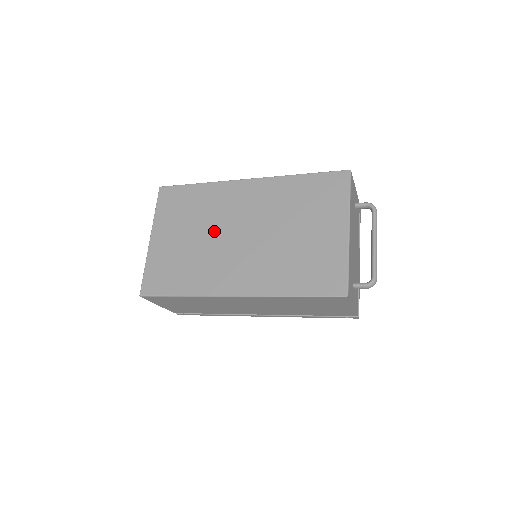
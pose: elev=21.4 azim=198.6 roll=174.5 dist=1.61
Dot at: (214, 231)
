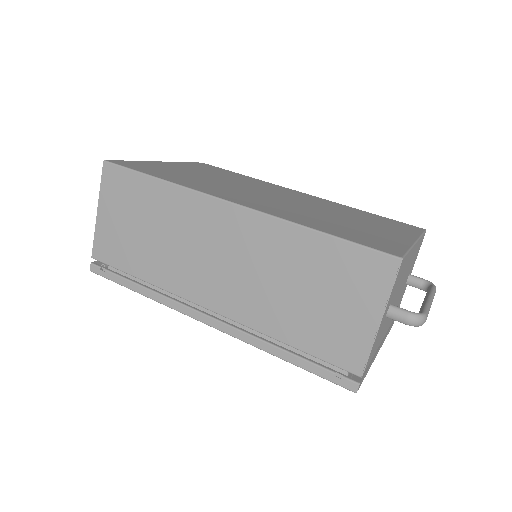
Dot at: (241, 185)
